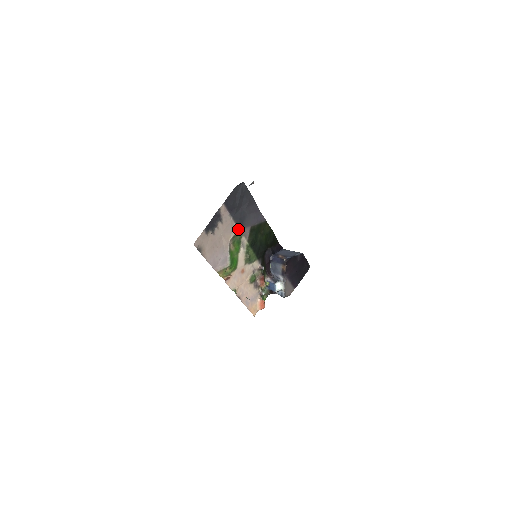
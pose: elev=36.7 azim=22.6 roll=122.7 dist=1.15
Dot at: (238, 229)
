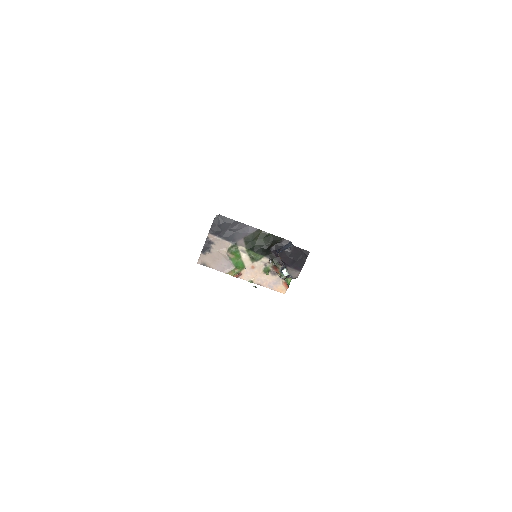
Dot at: (231, 244)
